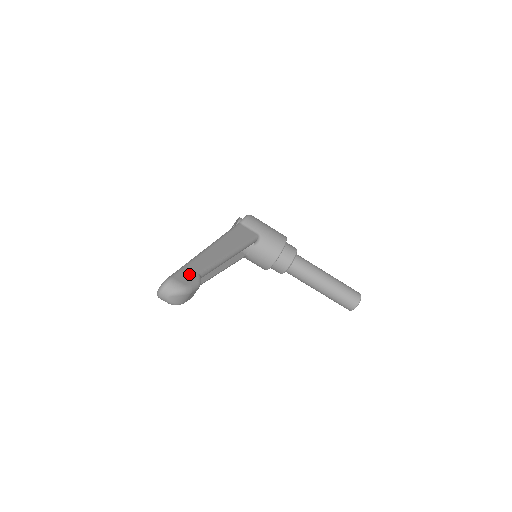
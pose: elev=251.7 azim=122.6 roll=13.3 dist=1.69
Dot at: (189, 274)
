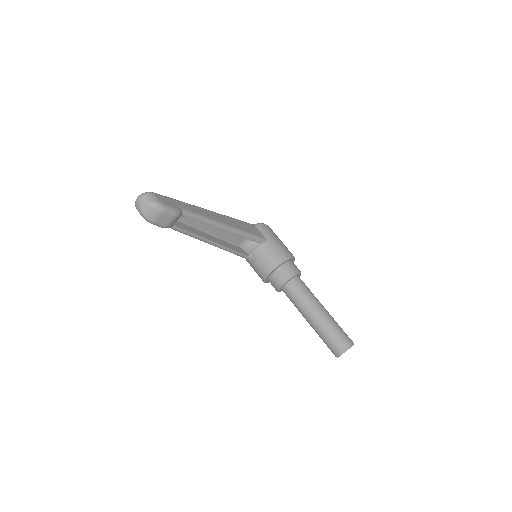
Dot at: (171, 202)
